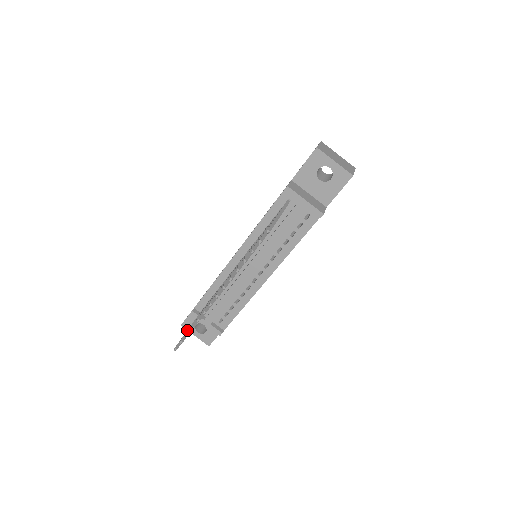
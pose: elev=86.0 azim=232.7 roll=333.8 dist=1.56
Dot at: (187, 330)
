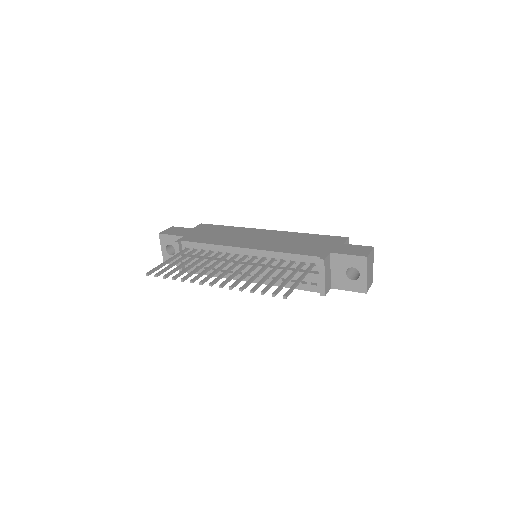
Dot at: (165, 262)
